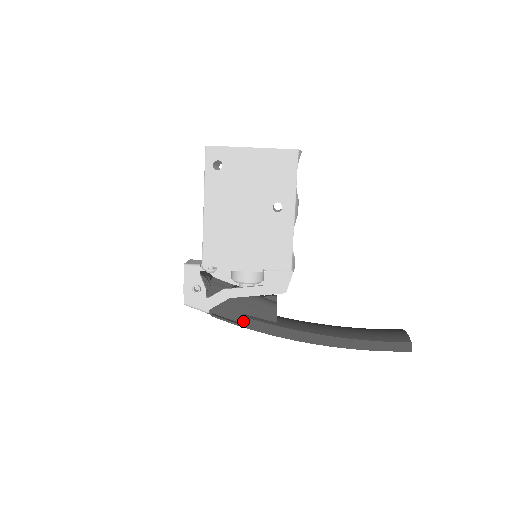
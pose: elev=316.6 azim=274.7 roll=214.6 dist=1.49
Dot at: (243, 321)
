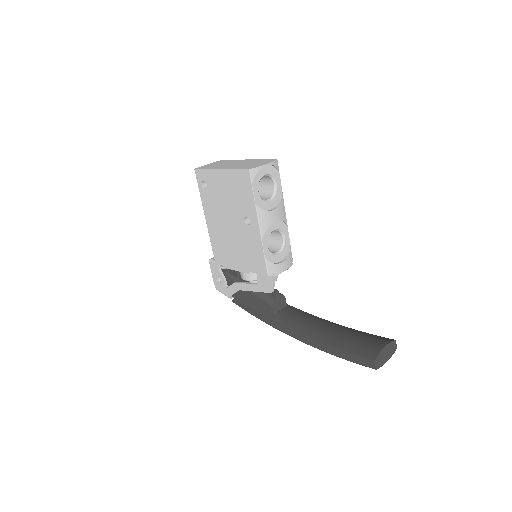
Dot at: (250, 310)
